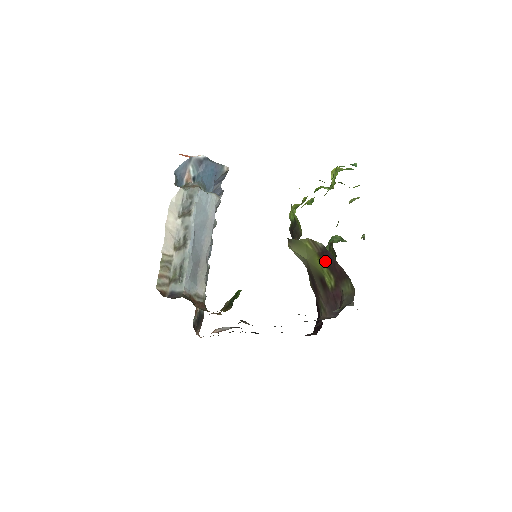
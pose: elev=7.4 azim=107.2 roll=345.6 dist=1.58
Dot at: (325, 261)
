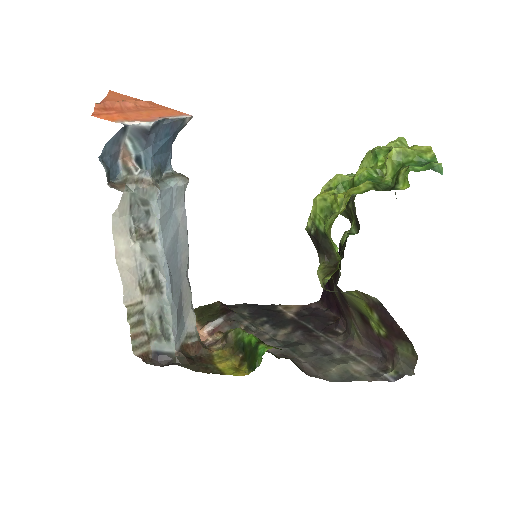
Dot at: (378, 315)
